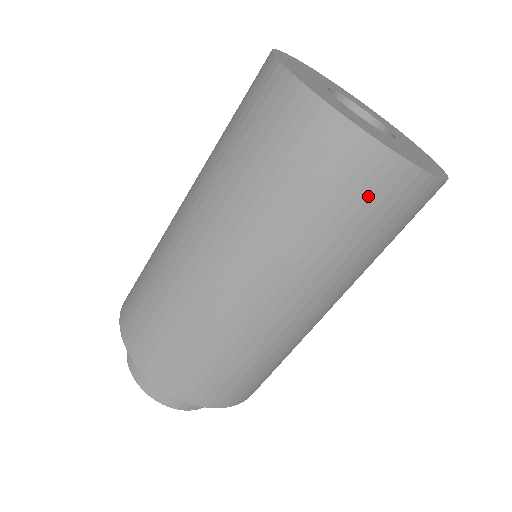
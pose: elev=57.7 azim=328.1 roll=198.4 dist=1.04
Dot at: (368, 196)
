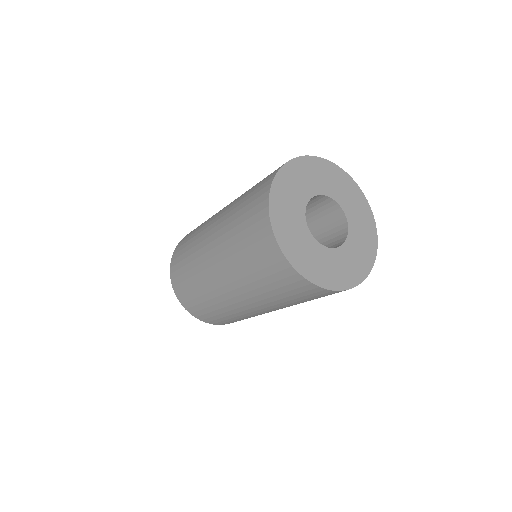
Dot at: (294, 289)
